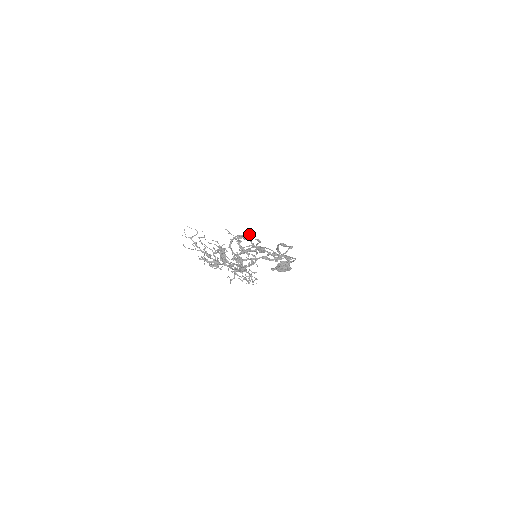
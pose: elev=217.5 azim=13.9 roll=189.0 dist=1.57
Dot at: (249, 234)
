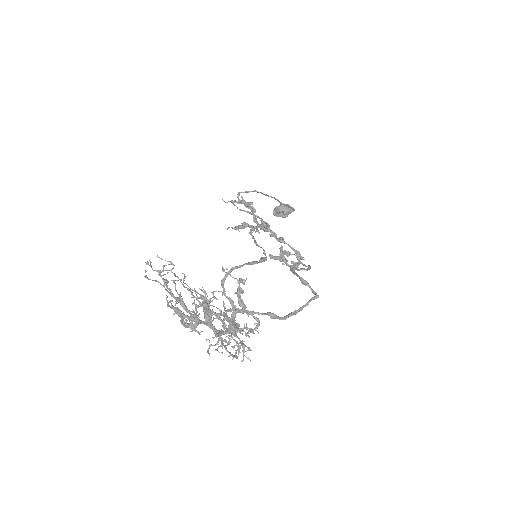
Dot at: (256, 228)
